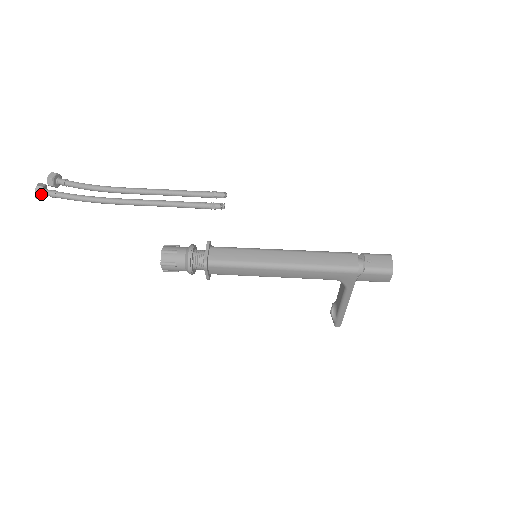
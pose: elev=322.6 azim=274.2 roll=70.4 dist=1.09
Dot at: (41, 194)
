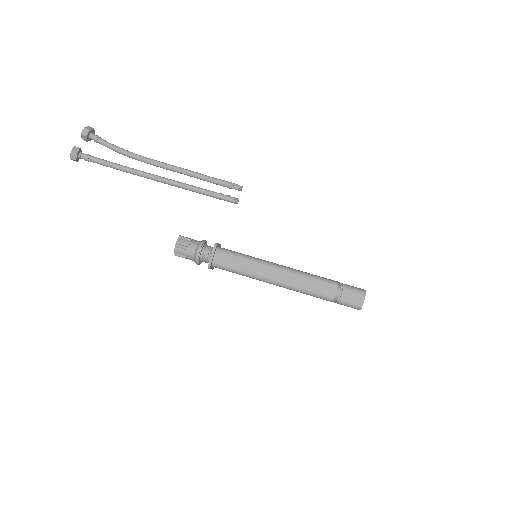
Dot at: (76, 159)
